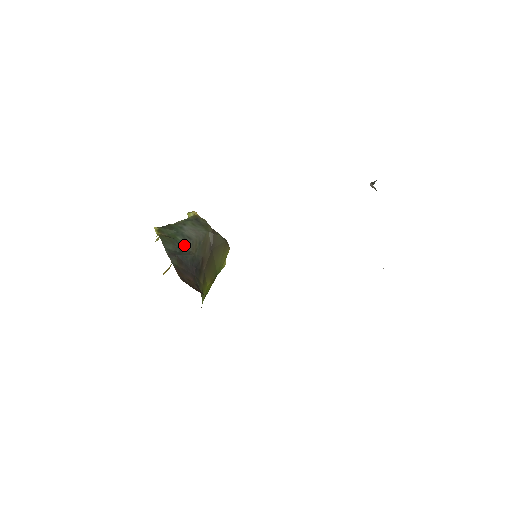
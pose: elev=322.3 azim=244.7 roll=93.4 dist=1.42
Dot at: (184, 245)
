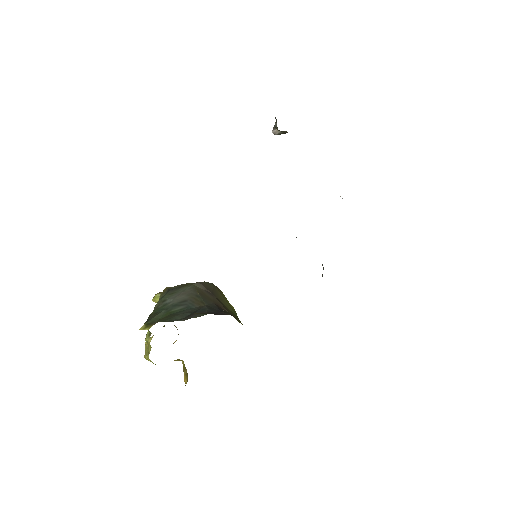
Dot at: (187, 309)
